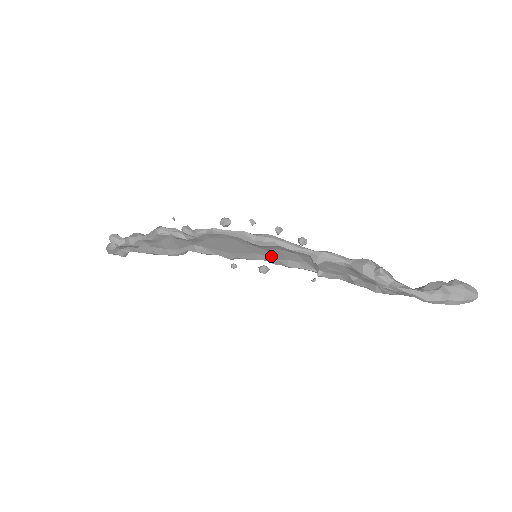
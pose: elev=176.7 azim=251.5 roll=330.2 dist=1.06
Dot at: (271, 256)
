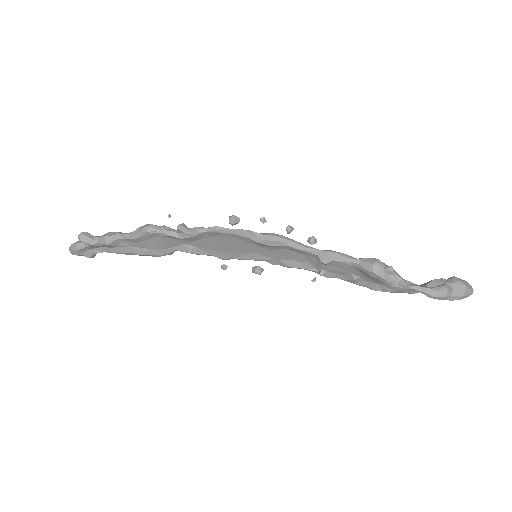
Dot at: (272, 256)
